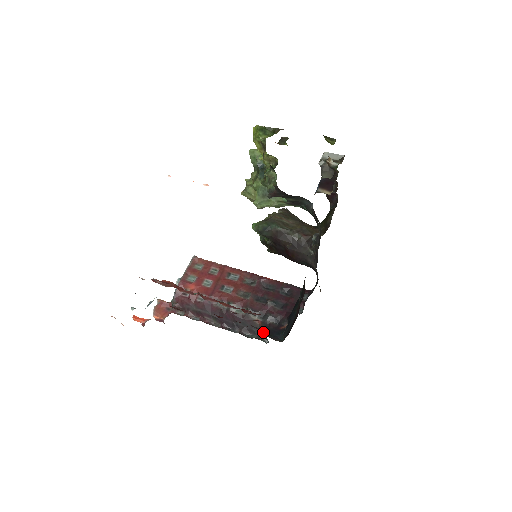
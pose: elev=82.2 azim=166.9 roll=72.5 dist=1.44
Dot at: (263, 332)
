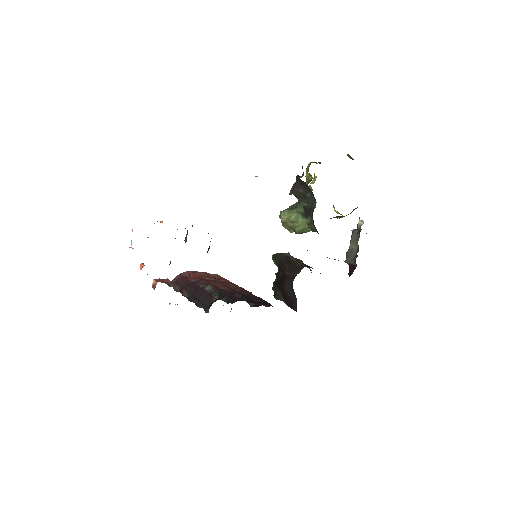
Dot at: (211, 305)
